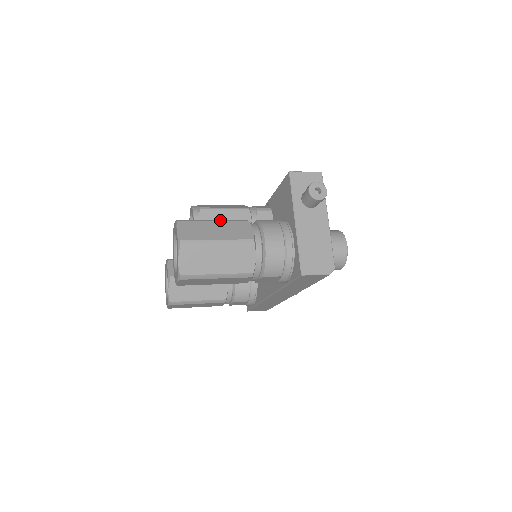
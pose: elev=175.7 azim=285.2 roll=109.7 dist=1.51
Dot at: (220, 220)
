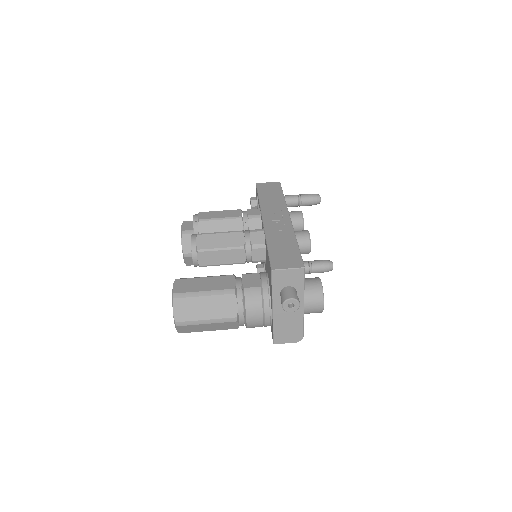
Dot at: (210, 294)
